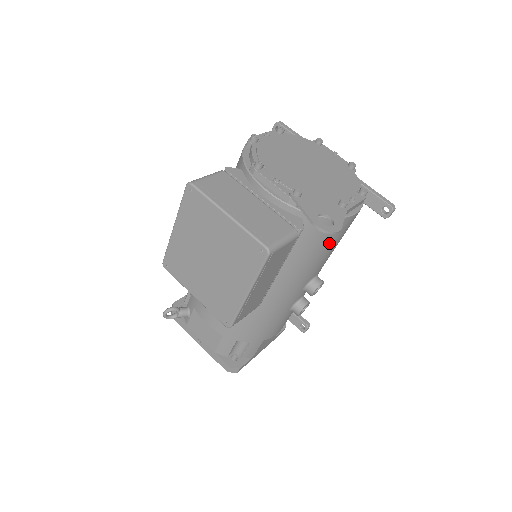
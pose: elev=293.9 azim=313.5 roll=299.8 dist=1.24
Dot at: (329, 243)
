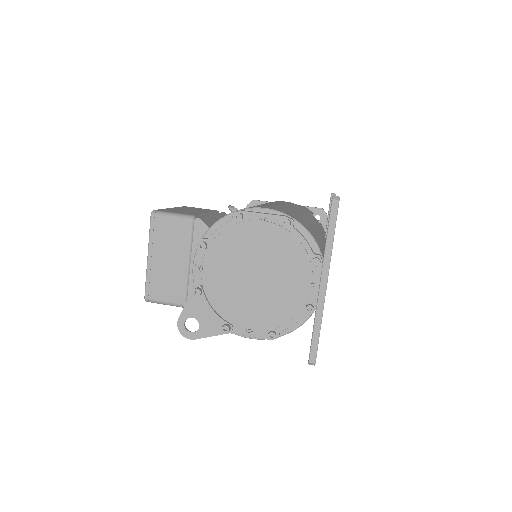
Dot at: occluded
